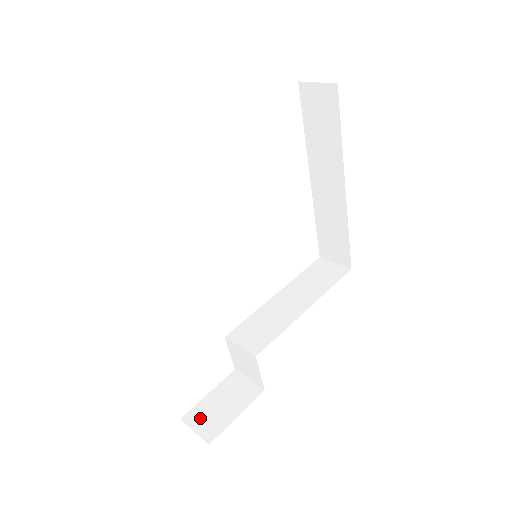
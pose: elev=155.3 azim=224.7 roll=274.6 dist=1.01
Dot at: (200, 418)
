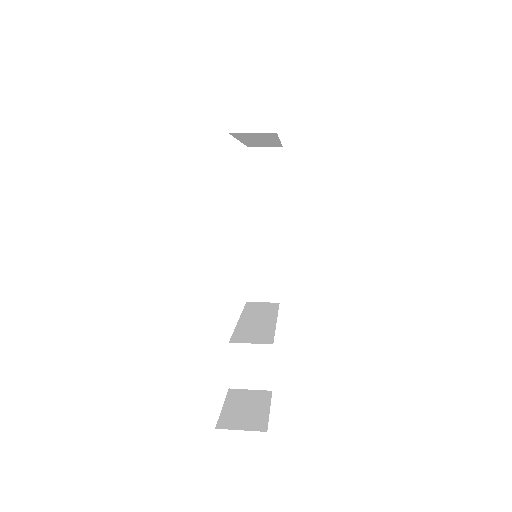
Dot at: (236, 421)
